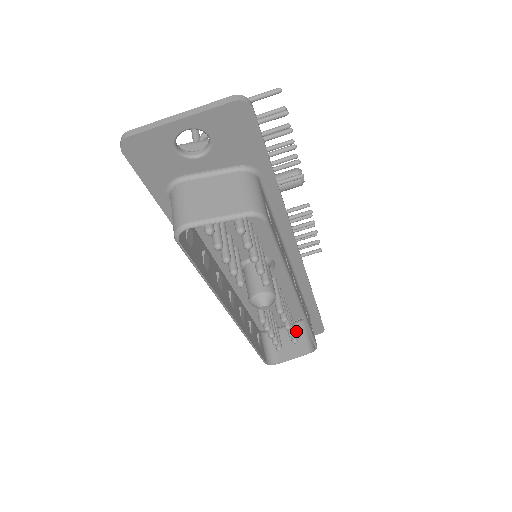
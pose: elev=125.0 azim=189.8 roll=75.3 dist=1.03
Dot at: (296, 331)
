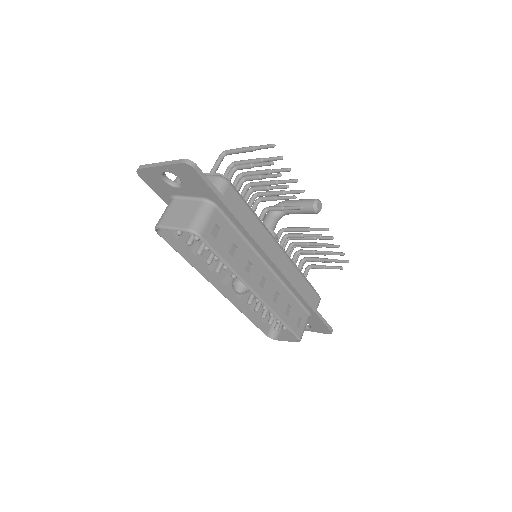
Dot at: occluded
